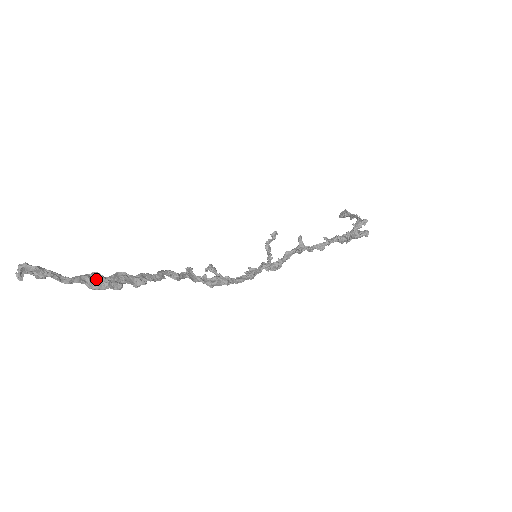
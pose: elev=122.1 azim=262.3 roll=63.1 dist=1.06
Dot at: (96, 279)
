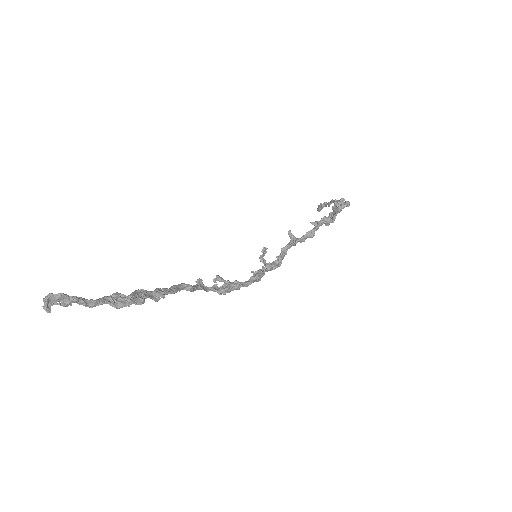
Dot at: (118, 298)
